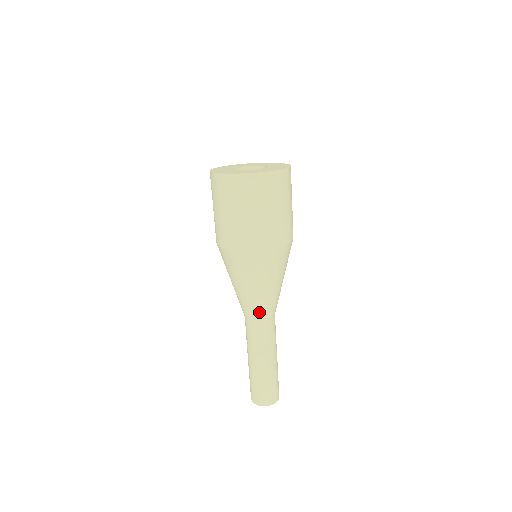
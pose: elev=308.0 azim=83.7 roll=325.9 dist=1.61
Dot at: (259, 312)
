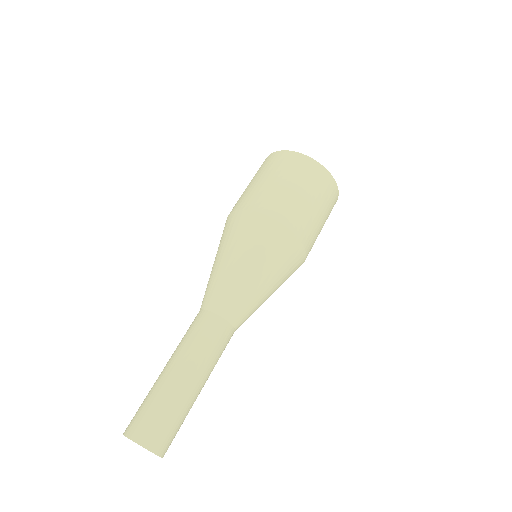
Dot at: (216, 296)
